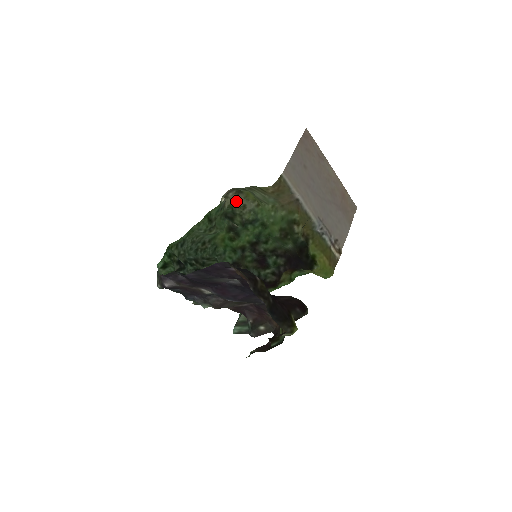
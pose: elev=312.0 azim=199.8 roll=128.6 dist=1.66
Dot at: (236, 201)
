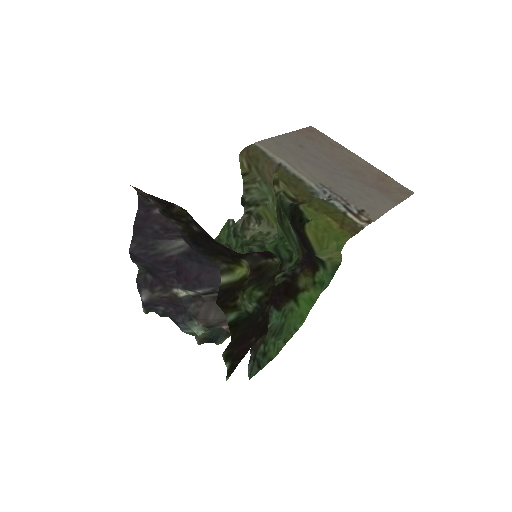
Dot at: (259, 231)
